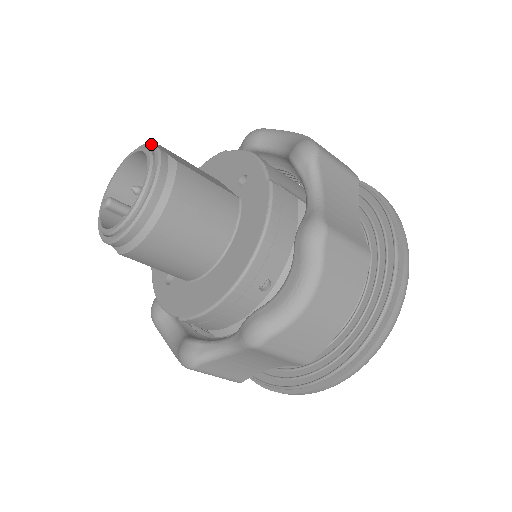
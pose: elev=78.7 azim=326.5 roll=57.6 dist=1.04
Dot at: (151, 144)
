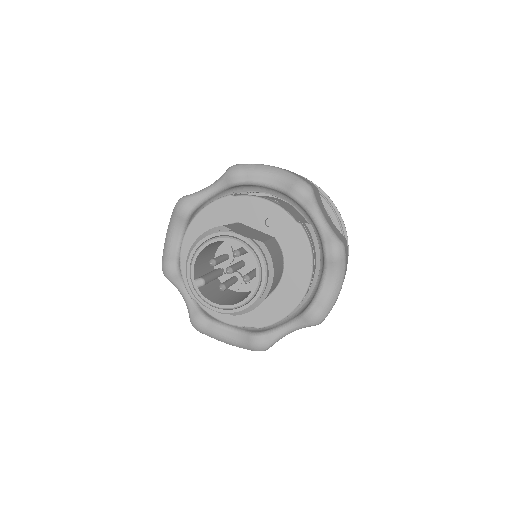
Dot at: (234, 234)
